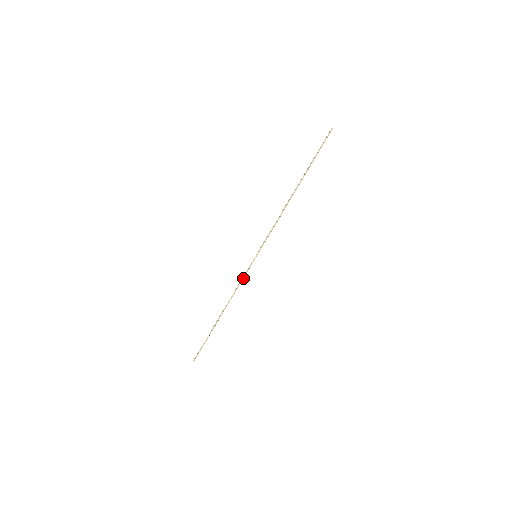
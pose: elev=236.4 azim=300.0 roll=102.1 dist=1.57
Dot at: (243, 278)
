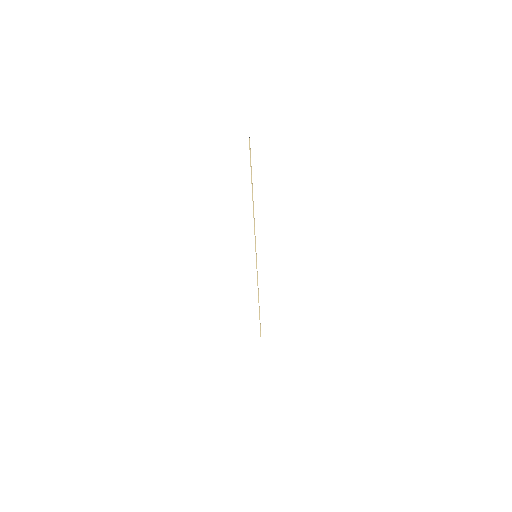
Dot at: (257, 274)
